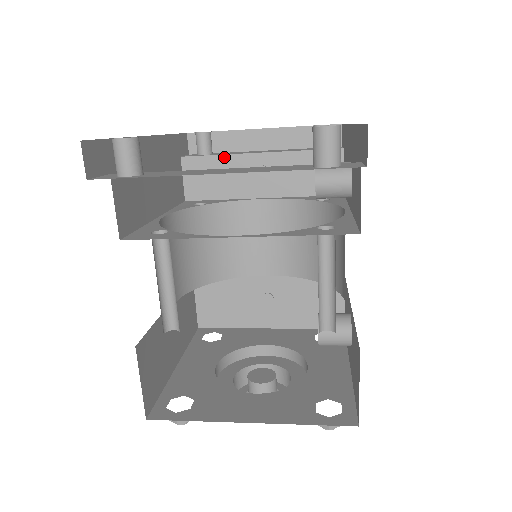
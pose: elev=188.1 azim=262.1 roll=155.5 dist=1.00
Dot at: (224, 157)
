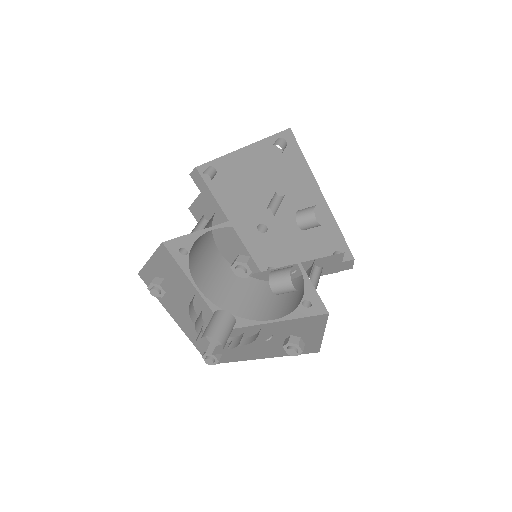
Dot at: occluded
